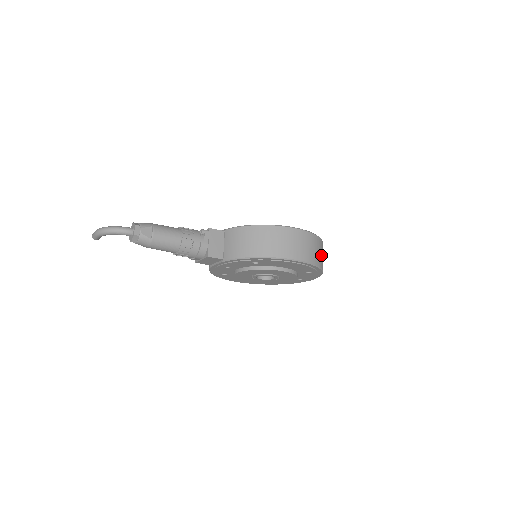
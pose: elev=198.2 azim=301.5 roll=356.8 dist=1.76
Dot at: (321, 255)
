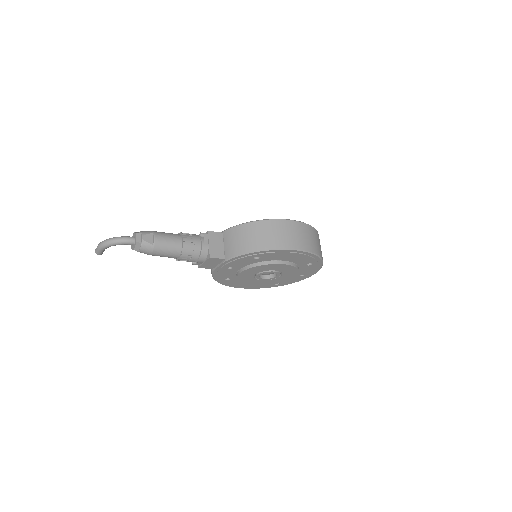
Dot at: (319, 245)
